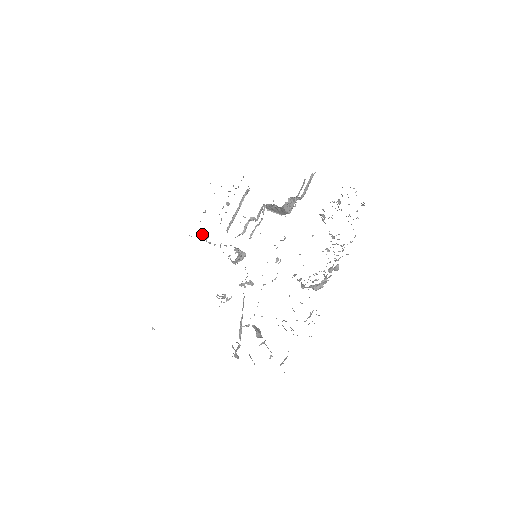
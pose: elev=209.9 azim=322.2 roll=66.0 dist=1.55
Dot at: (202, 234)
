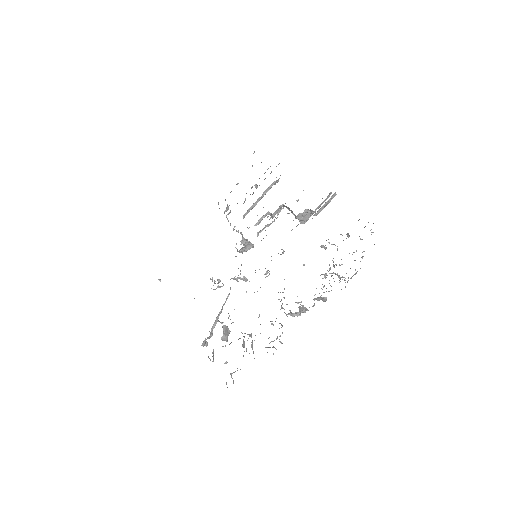
Dot at: (227, 206)
